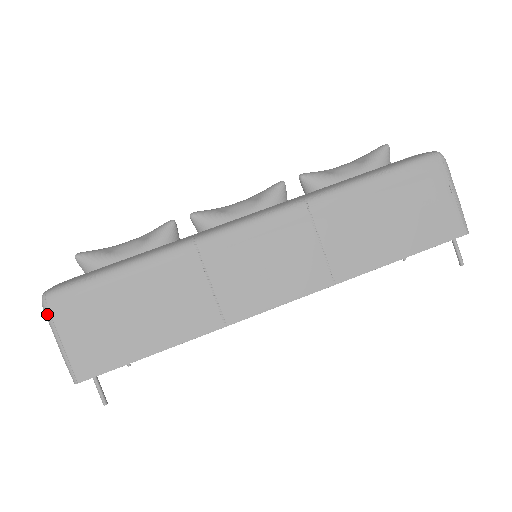
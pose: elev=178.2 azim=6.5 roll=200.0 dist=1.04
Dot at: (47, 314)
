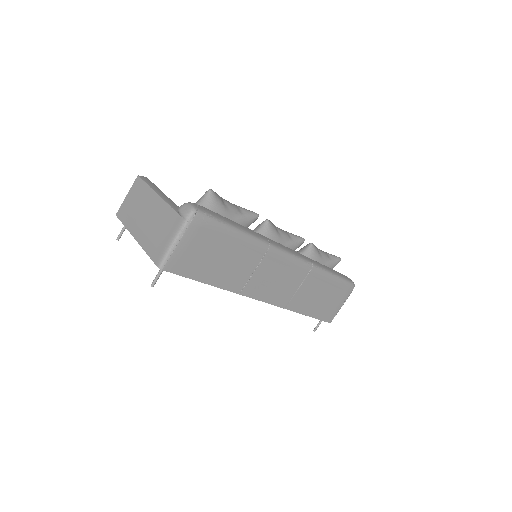
Dot at: (188, 222)
